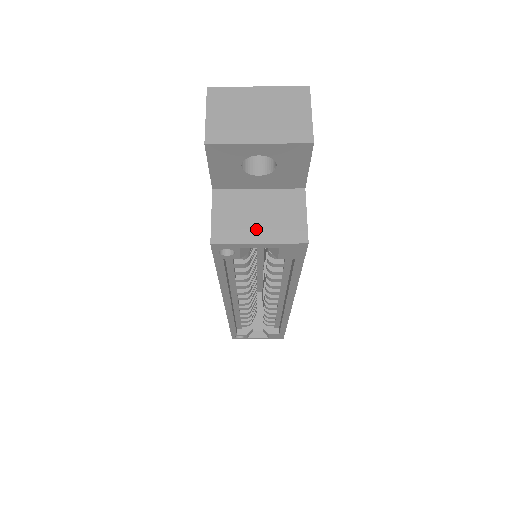
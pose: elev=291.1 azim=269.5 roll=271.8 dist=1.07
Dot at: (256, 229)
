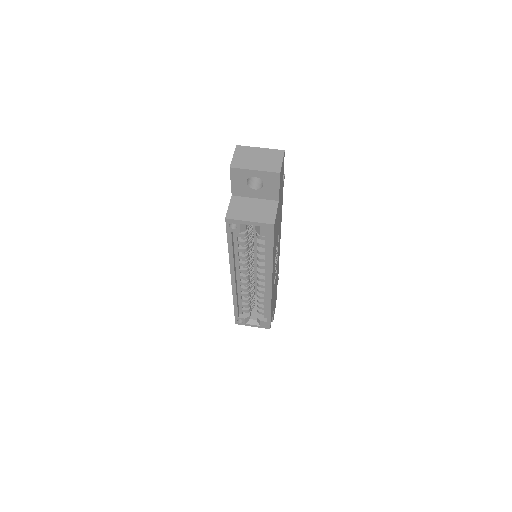
Dot at: (249, 215)
